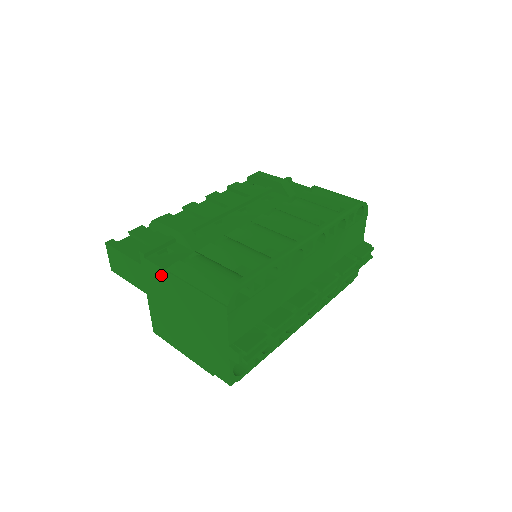
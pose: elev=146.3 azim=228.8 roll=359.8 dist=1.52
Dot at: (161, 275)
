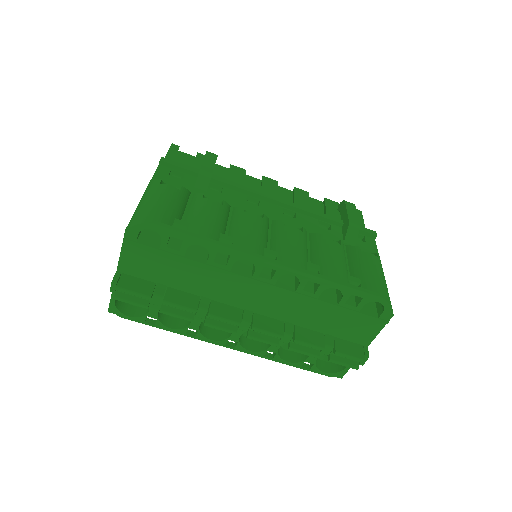
Dot at: occluded
